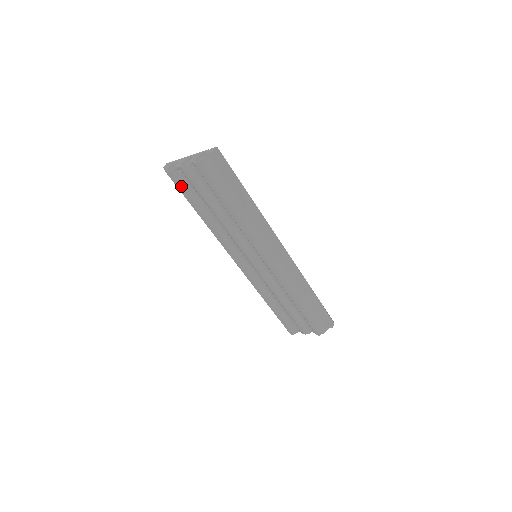
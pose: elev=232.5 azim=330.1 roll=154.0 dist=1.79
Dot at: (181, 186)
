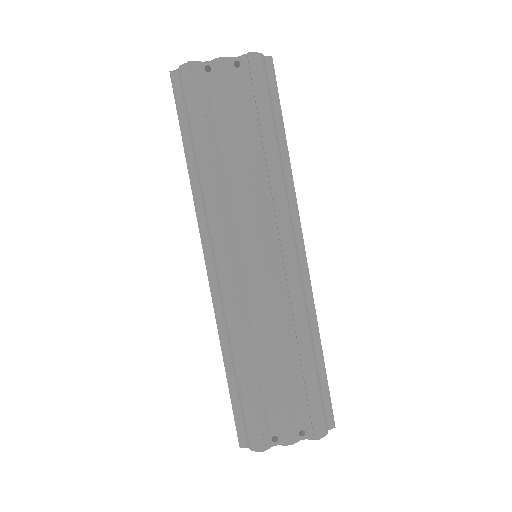
Dot at: (200, 91)
